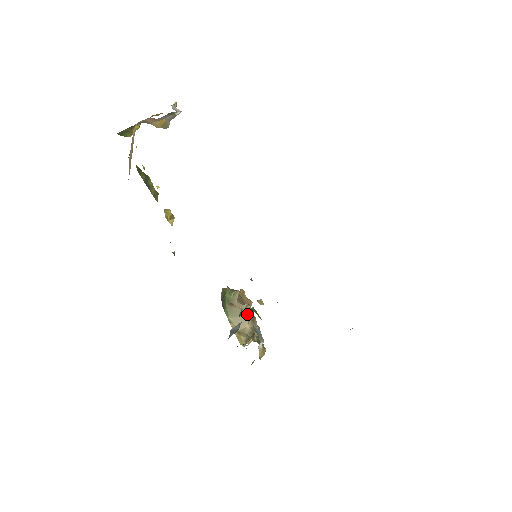
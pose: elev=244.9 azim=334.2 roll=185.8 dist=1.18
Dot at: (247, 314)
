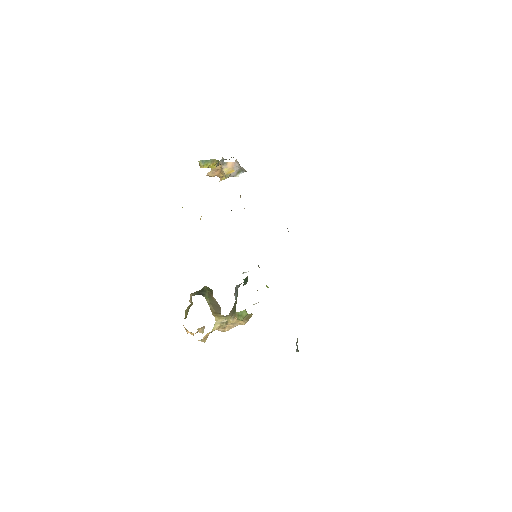
Dot at: (220, 307)
